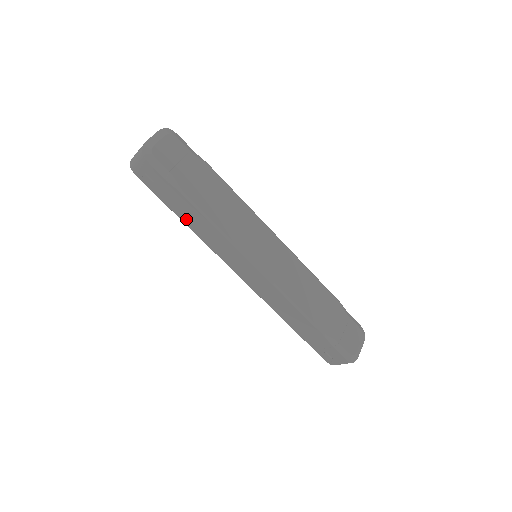
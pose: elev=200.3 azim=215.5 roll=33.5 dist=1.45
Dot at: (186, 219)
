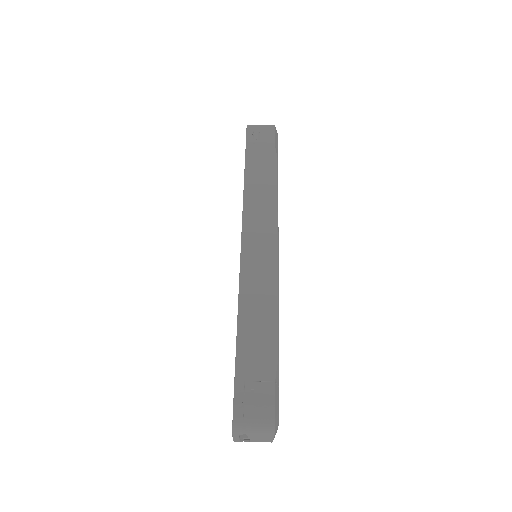
Dot at: (252, 173)
